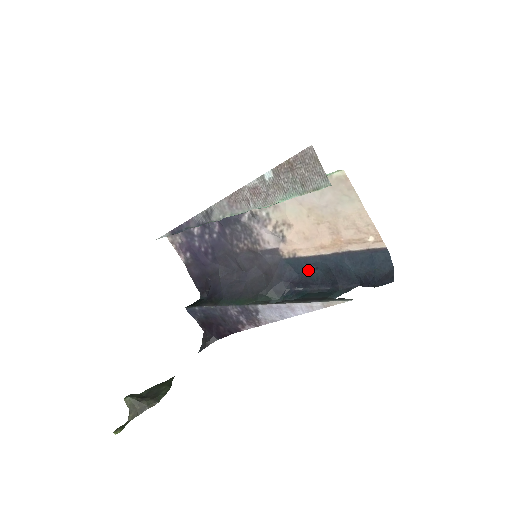
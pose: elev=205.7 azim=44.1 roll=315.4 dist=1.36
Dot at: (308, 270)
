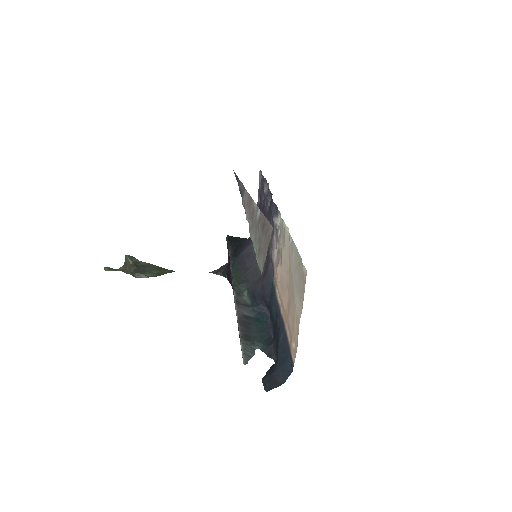
Dot at: (273, 307)
